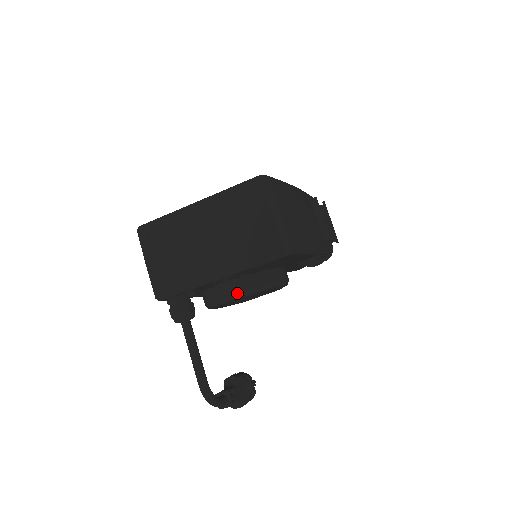
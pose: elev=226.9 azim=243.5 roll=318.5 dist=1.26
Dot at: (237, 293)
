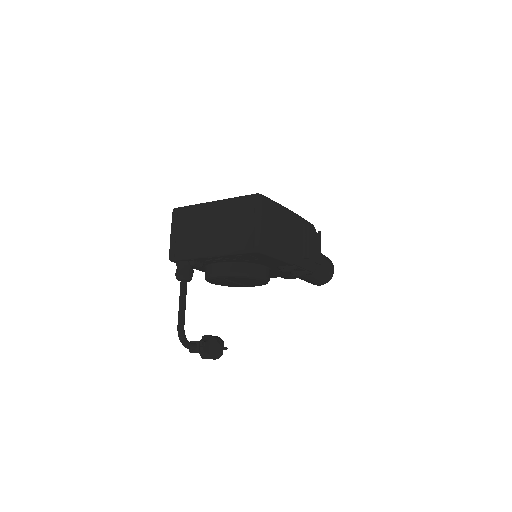
Dot at: (224, 272)
